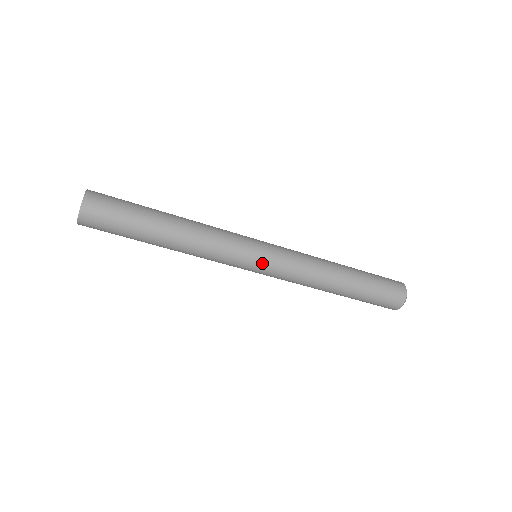
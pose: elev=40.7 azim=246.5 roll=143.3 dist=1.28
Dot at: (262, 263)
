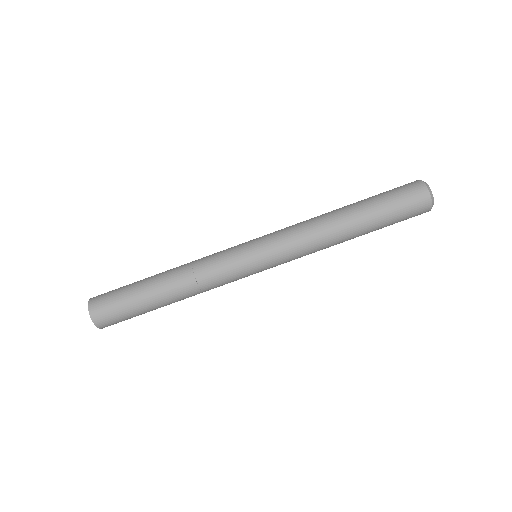
Dot at: (253, 240)
